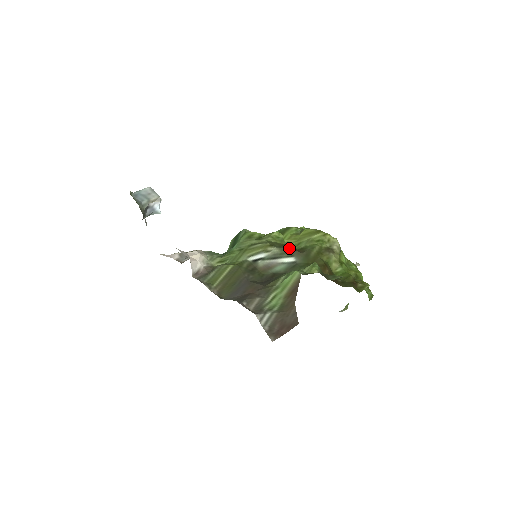
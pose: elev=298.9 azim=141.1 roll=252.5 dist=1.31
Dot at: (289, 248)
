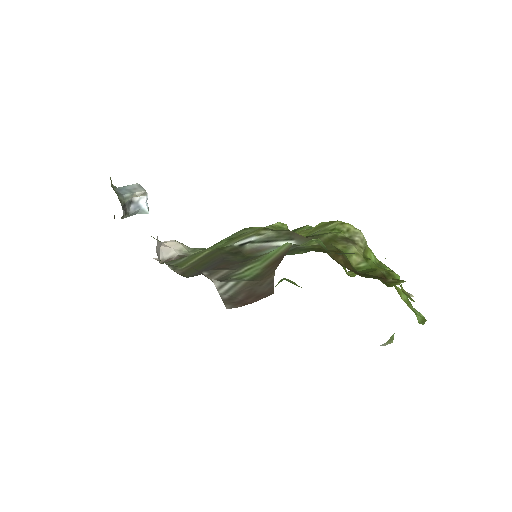
Dot at: (289, 231)
